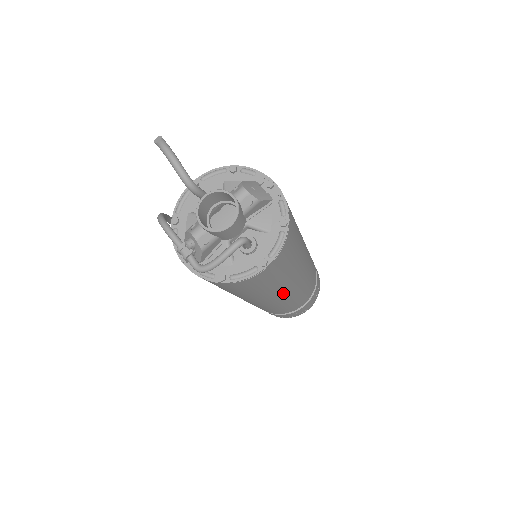
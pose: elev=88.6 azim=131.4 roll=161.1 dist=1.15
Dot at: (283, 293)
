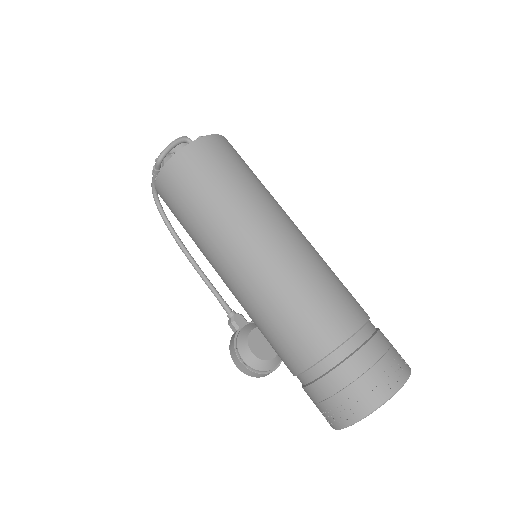
Dot at: (264, 225)
